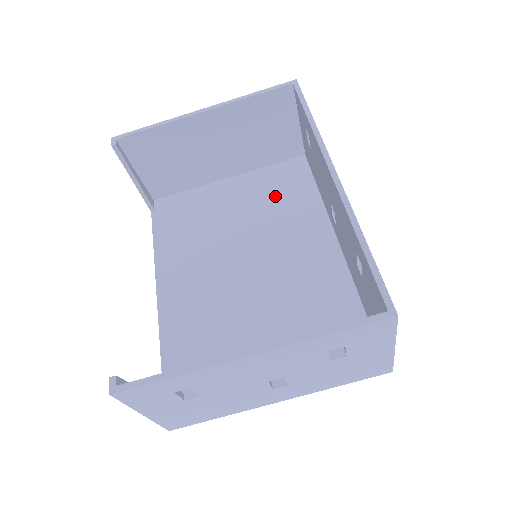
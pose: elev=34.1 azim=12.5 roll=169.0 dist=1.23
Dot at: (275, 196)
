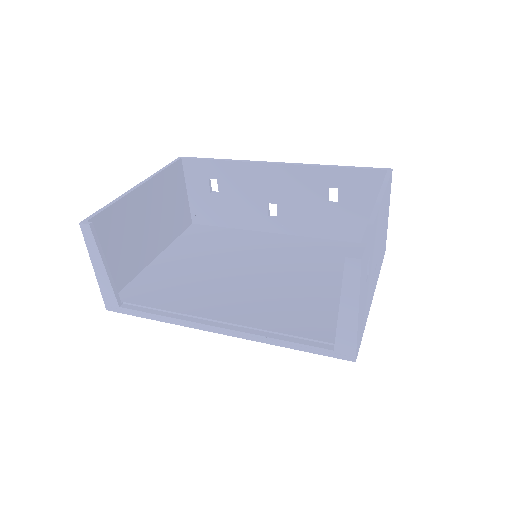
Dot at: (208, 243)
